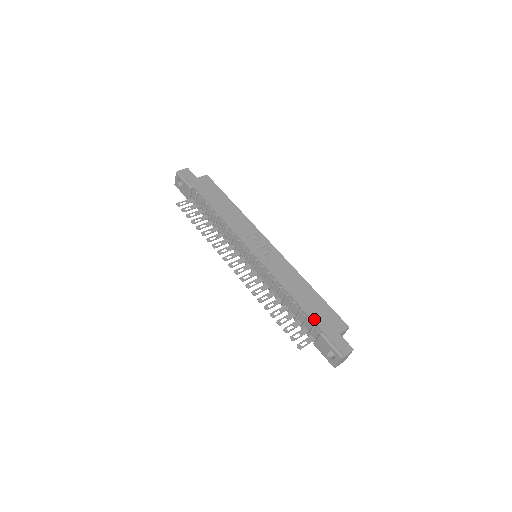
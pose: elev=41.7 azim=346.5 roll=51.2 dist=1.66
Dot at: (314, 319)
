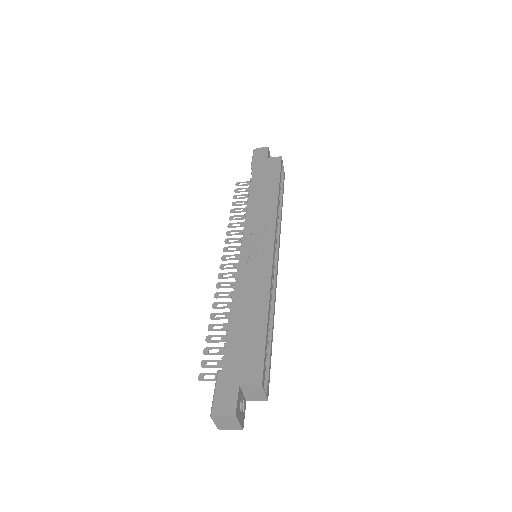
Dot at: (227, 350)
